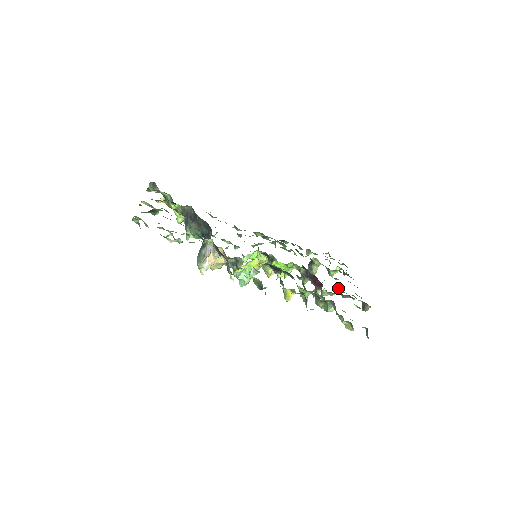
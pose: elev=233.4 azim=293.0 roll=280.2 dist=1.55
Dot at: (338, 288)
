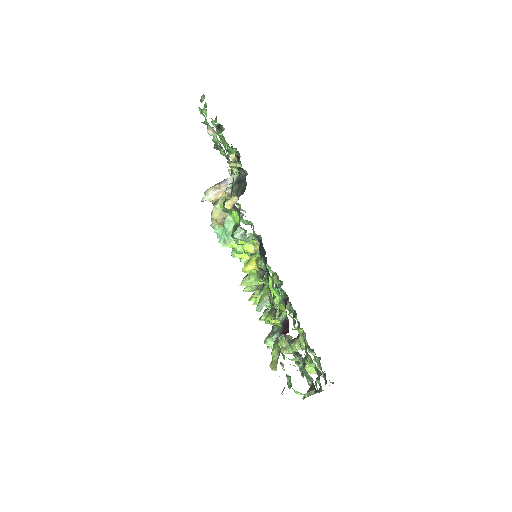
Dot at: occluded
